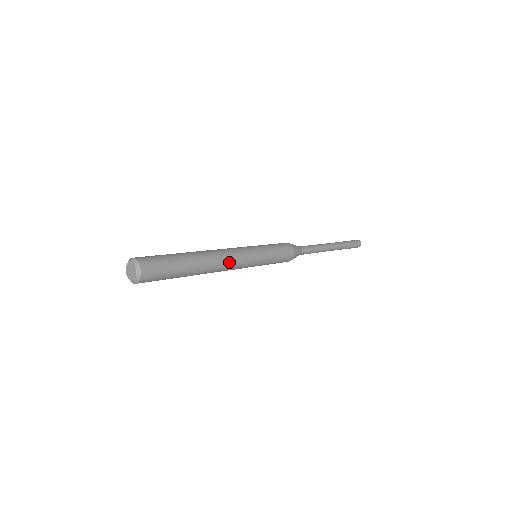
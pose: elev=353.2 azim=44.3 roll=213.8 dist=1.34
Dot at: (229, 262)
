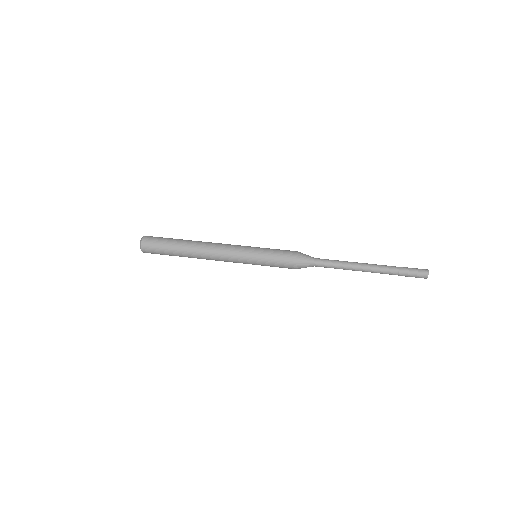
Dot at: (216, 259)
